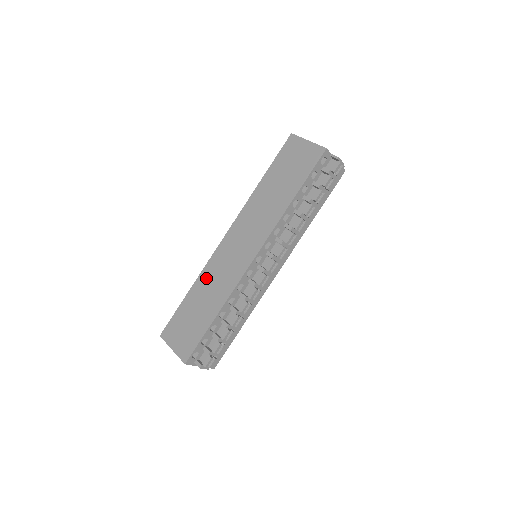
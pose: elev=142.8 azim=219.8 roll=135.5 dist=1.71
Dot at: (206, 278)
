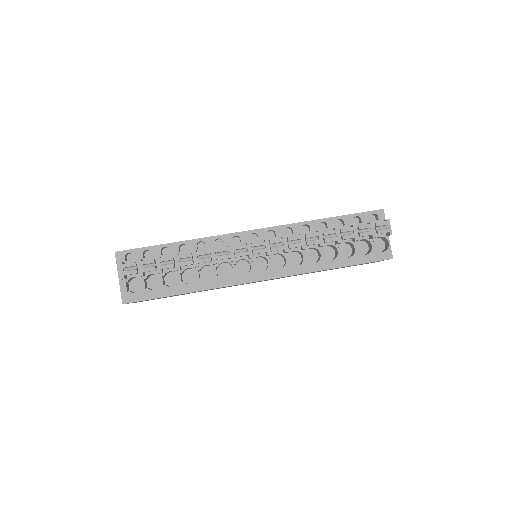
Dot at: occluded
